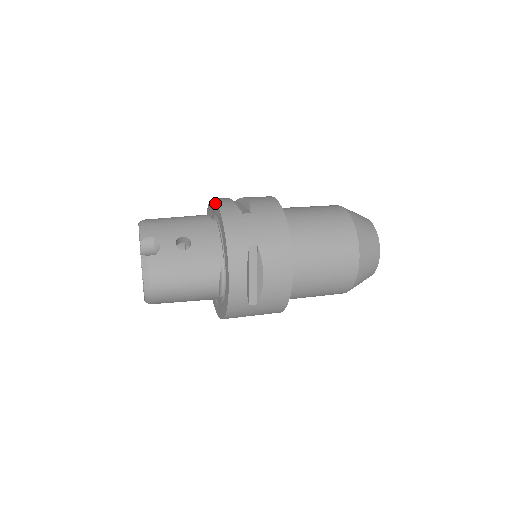
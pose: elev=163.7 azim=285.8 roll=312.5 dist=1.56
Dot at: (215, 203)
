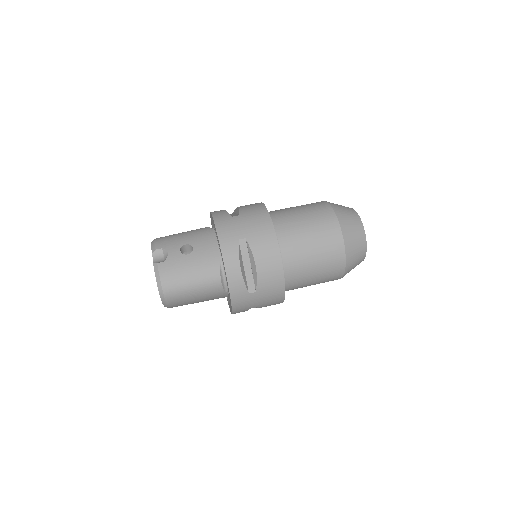
Dot at: occluded
